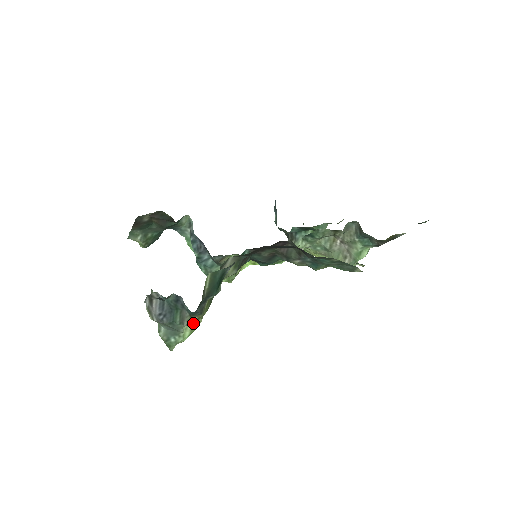
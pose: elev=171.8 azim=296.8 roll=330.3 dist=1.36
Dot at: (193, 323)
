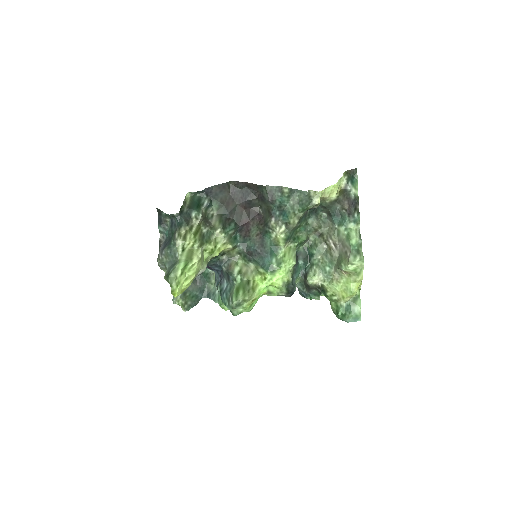
Dot at: (184, 241)
